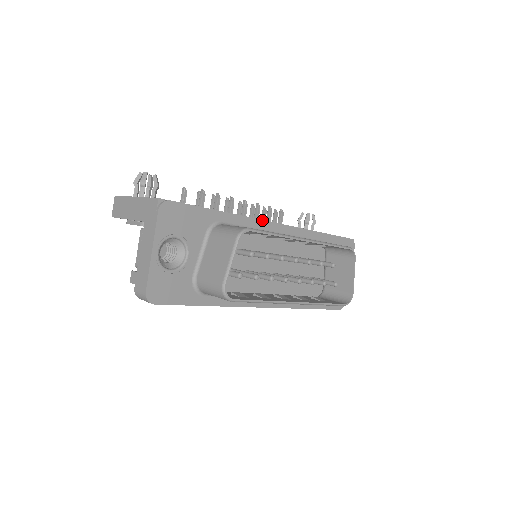
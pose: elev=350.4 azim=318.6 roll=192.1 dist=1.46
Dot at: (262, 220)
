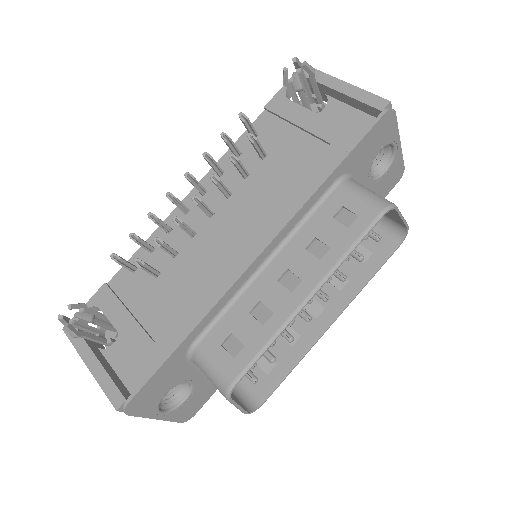
Dot at: (237, 280)
